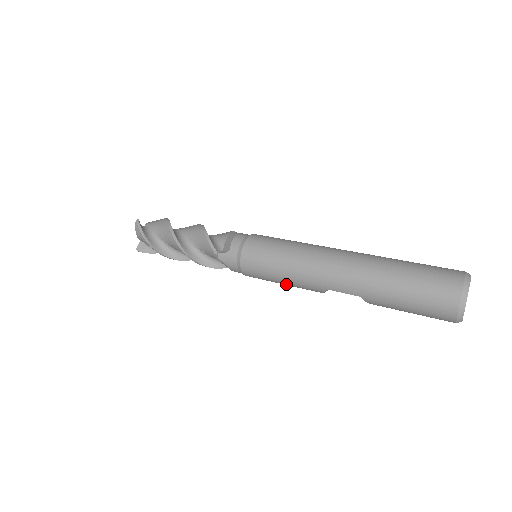
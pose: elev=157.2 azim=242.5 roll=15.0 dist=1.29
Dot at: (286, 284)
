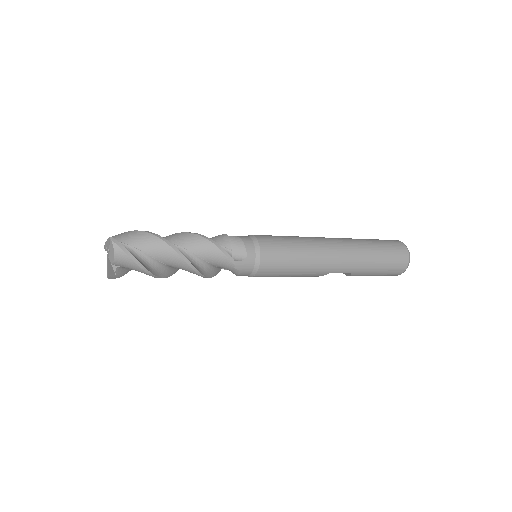
Dot at: (291, 276)
